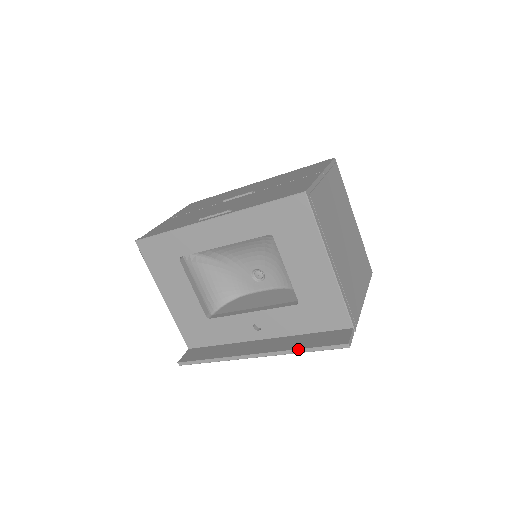
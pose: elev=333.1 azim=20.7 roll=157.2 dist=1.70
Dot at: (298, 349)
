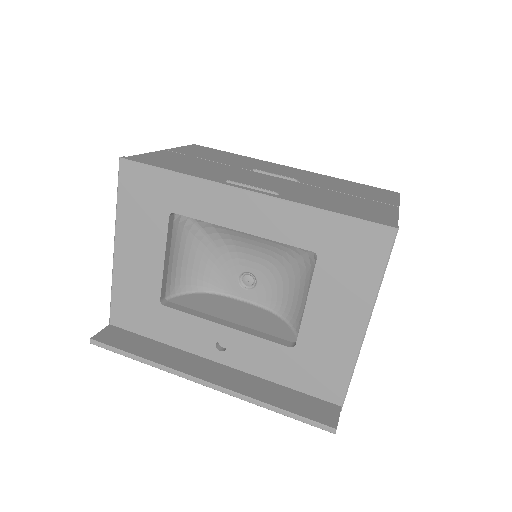
Dot at: (268, 404)
